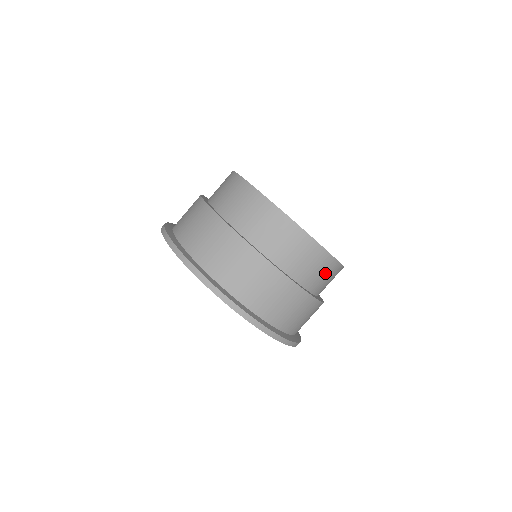
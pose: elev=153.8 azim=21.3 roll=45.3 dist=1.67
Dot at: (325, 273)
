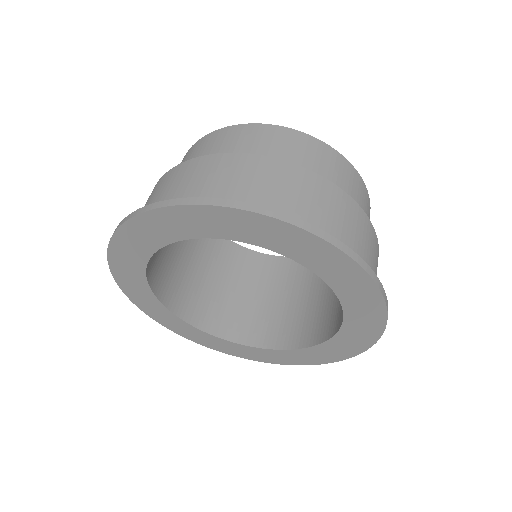
Dot at: occluded
